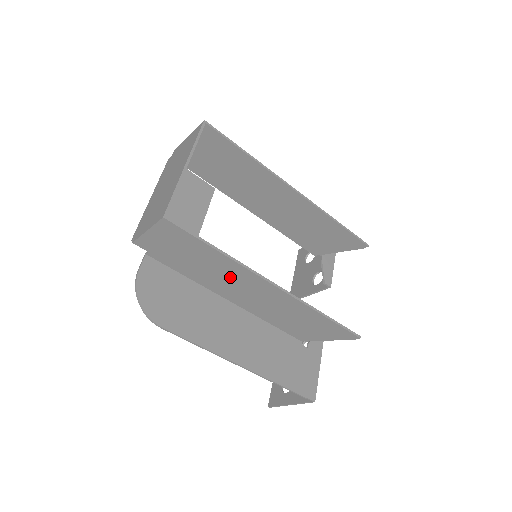
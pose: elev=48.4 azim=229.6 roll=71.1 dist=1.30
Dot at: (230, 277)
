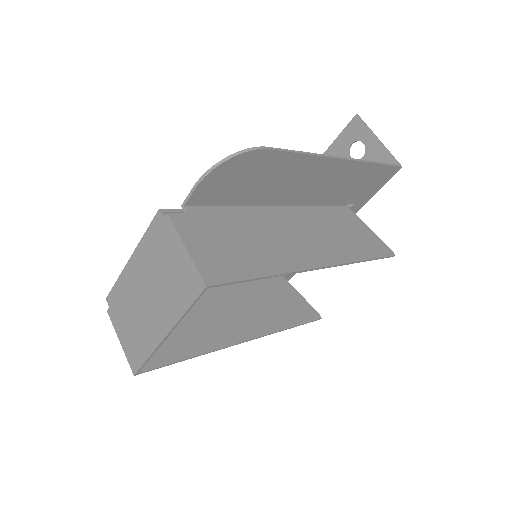
Dot at: (208, 325)
